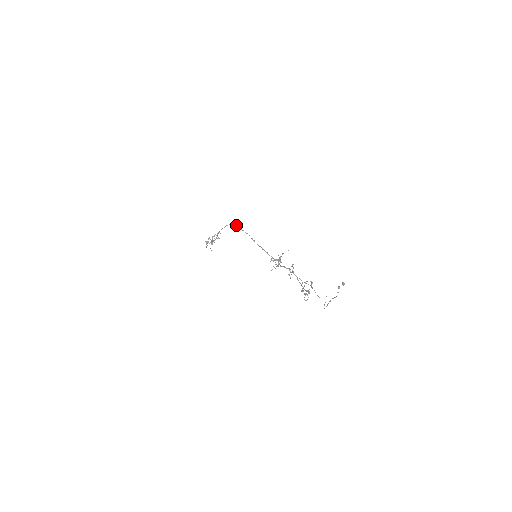
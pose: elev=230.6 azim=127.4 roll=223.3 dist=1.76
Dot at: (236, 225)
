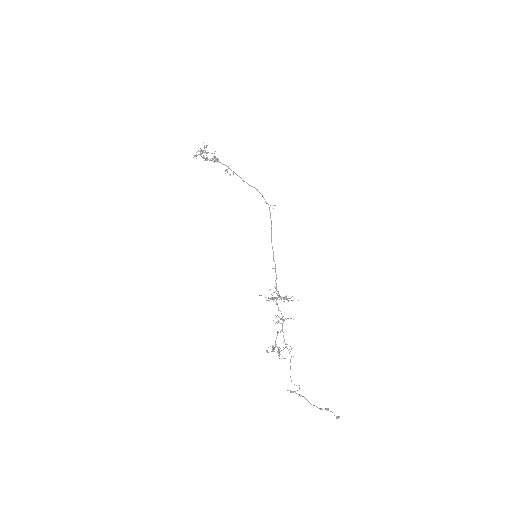
Dot at: occluded
